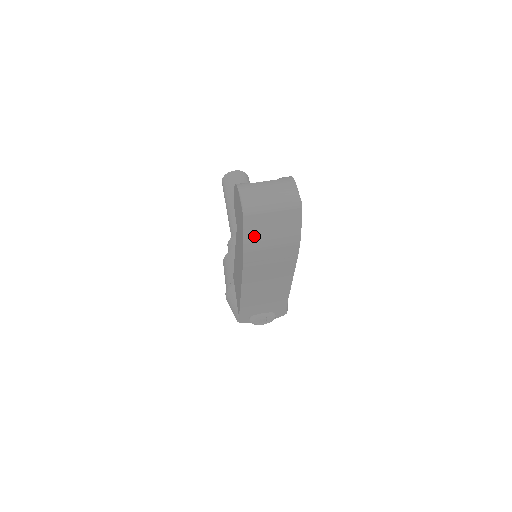
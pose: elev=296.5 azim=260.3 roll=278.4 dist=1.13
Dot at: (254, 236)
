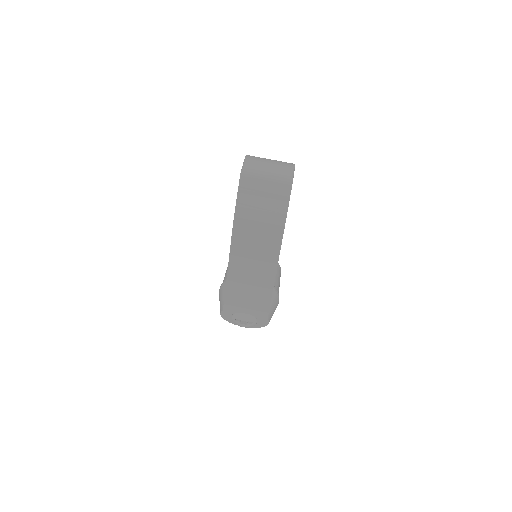
Dot at: (246, 201)
